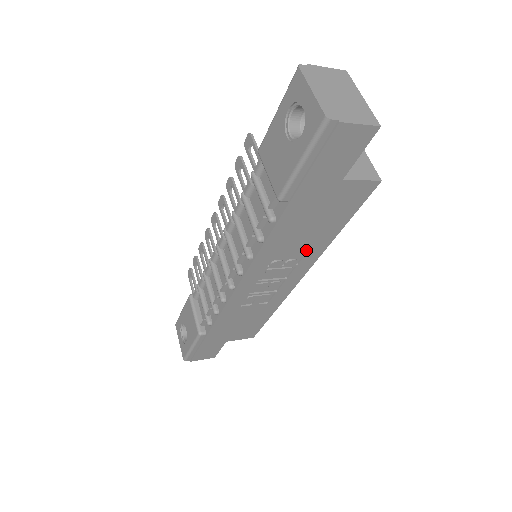
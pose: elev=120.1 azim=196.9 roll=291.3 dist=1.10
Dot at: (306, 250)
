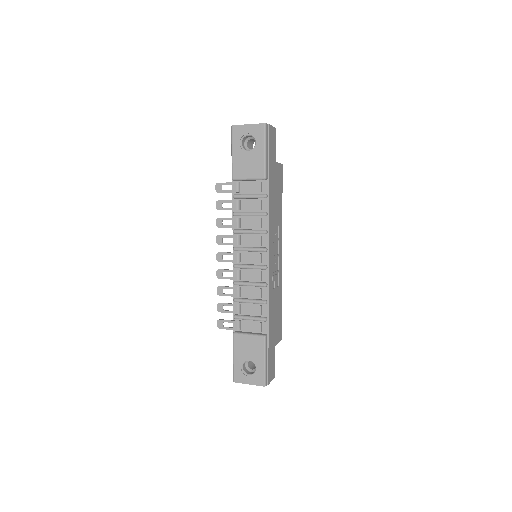
Dot at: (278, 223)
